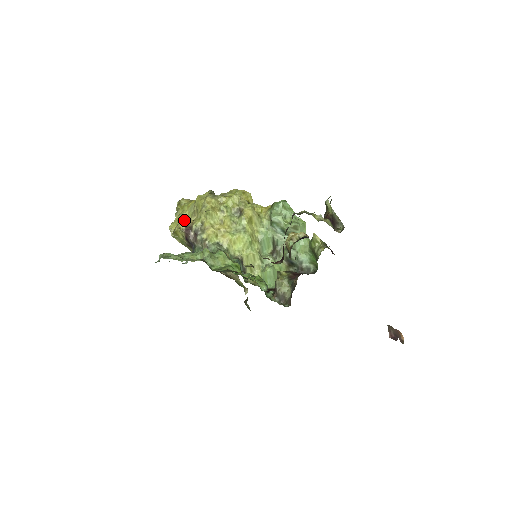
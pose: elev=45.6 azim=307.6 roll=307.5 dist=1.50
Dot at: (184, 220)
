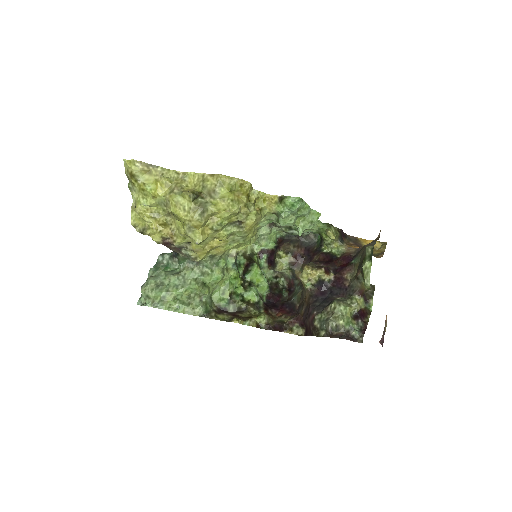
Dot at: (157, 231)
